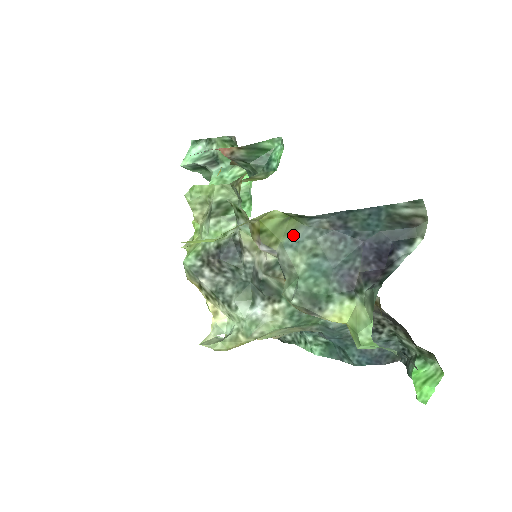
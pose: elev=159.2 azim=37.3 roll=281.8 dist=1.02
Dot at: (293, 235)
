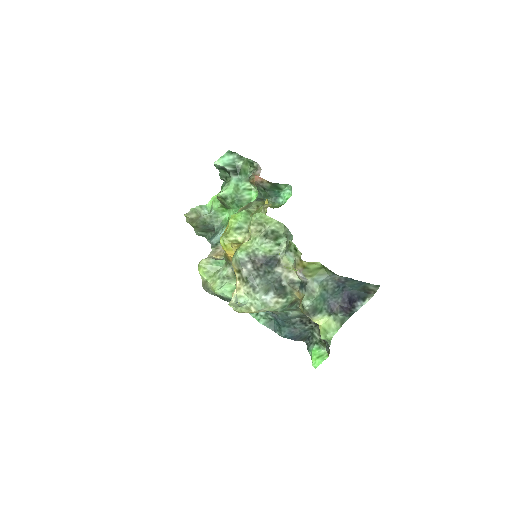
Dot at: (321, 277)
